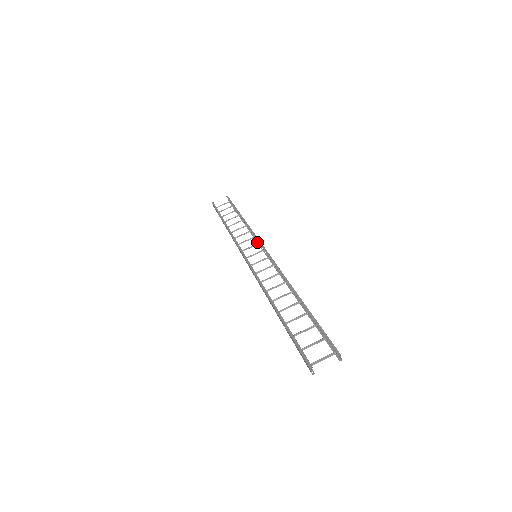
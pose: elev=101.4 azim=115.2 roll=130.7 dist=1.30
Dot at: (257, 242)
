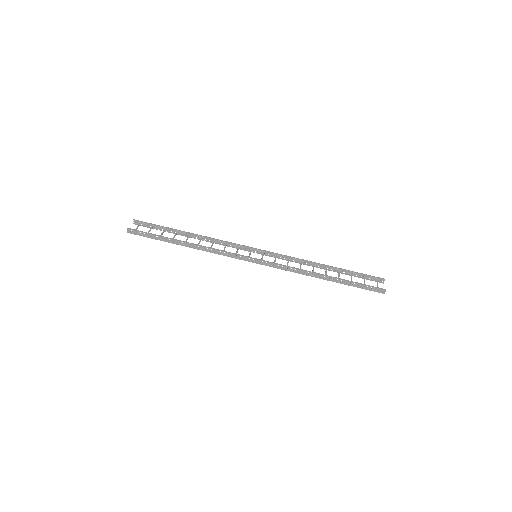
Dot at: occluded
